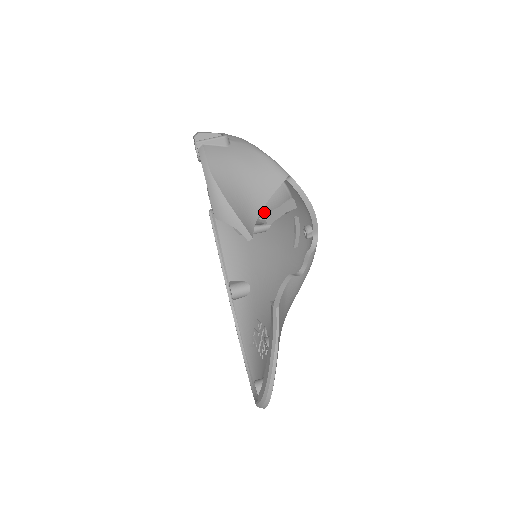
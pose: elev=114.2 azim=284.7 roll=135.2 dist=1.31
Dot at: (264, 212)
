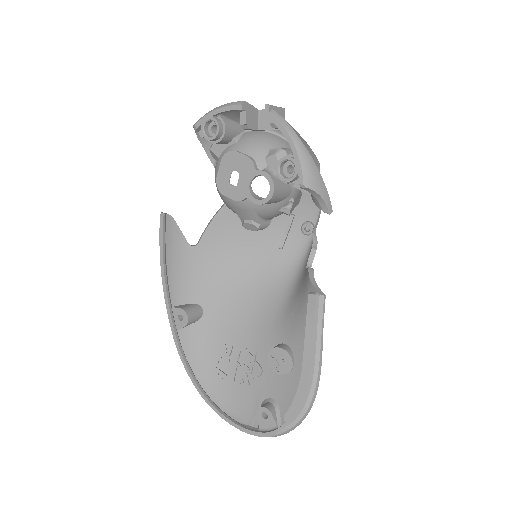
Dot at: (293, 199)
